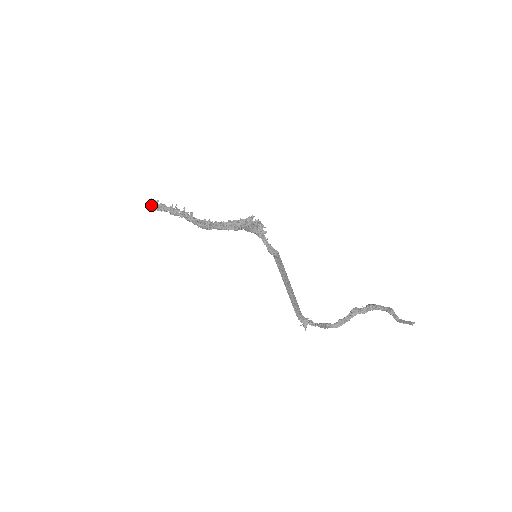
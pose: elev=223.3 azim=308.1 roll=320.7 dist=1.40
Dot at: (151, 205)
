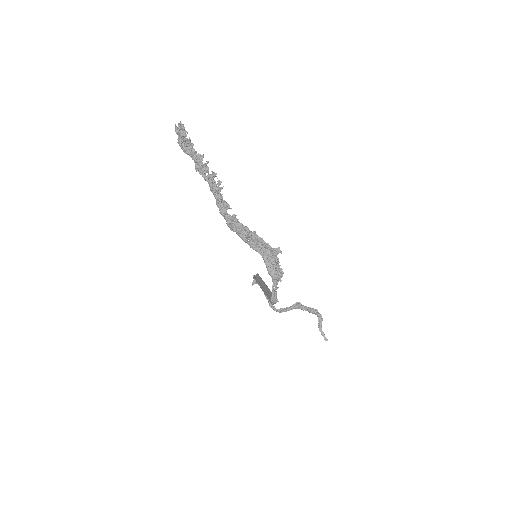
Dot at: (176, 131)
